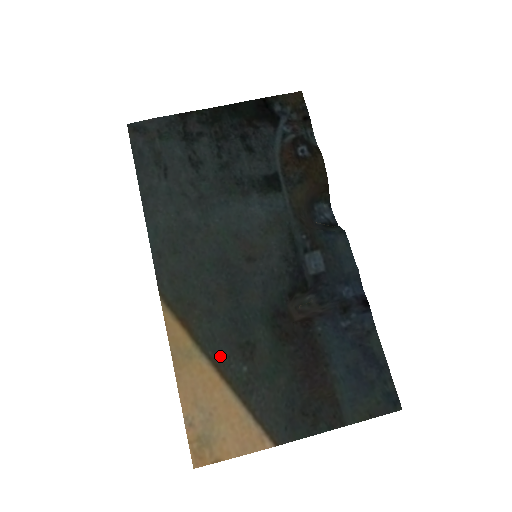
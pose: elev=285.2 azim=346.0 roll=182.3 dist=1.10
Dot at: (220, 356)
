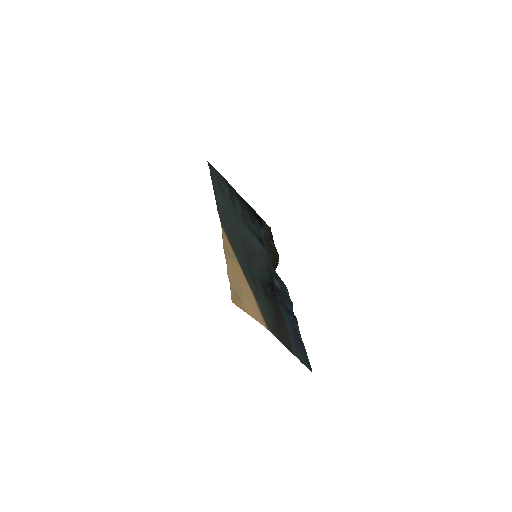
Dot at: (244, 272)
